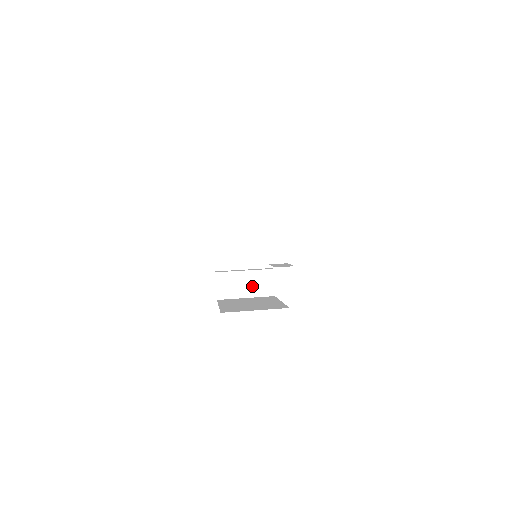
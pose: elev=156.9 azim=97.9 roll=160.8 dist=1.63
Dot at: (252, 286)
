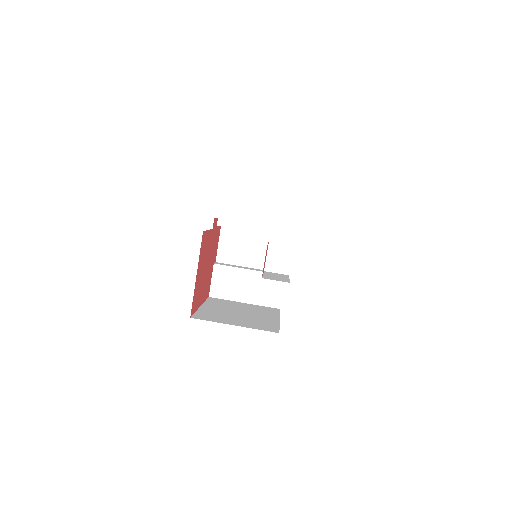
Dot at: (254, 290)
